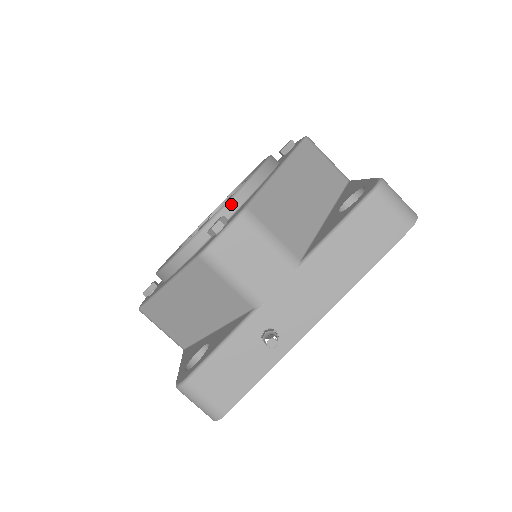
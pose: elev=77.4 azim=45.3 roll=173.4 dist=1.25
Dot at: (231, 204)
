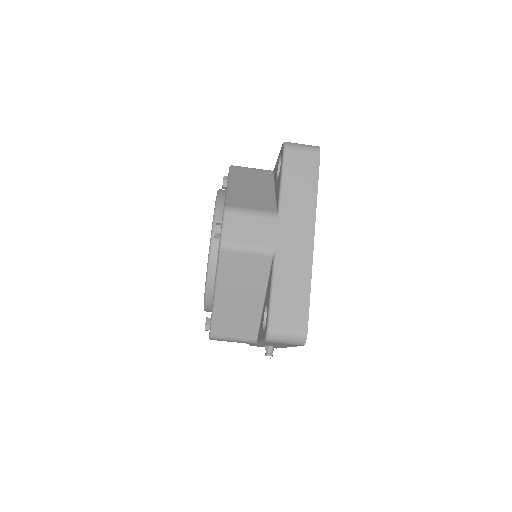
Dot at: (206, 308)
